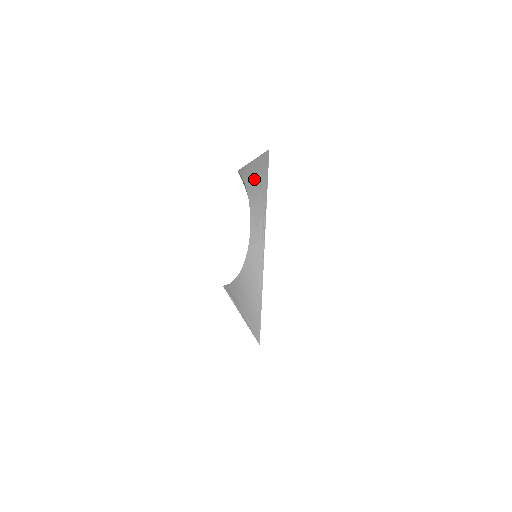
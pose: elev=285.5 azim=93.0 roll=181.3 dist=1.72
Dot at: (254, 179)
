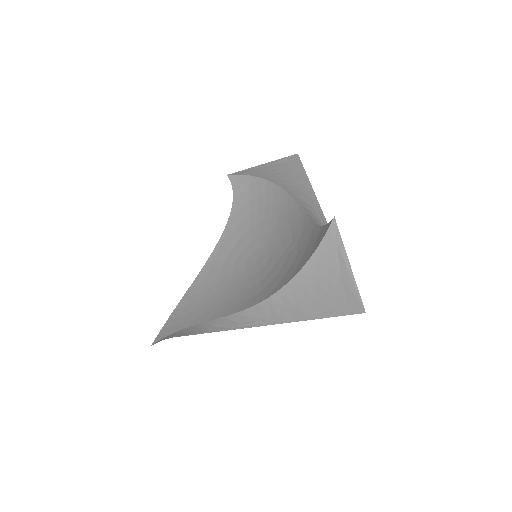
Dot at: (314, 286)
